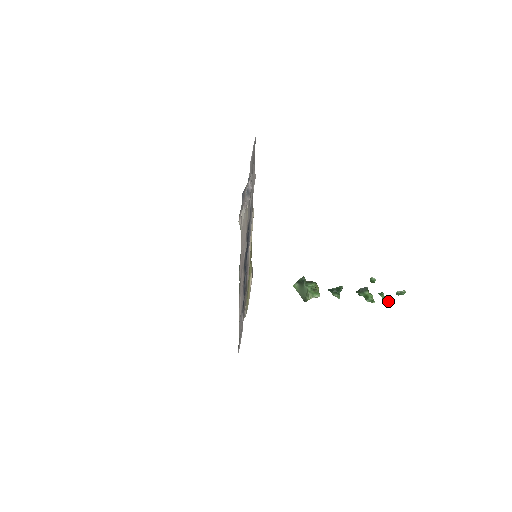
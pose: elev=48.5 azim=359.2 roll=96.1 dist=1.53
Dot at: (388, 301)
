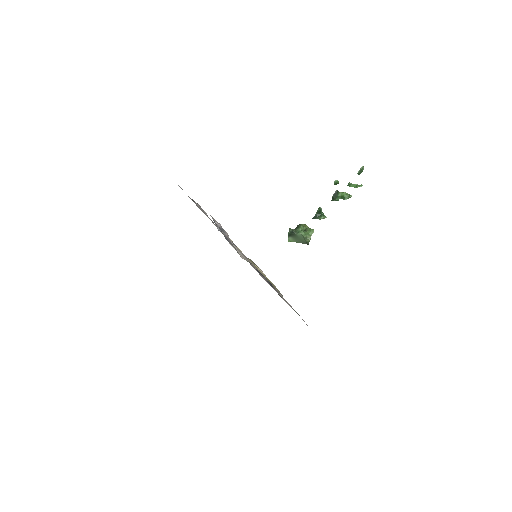
Dot at: (359, 185)
